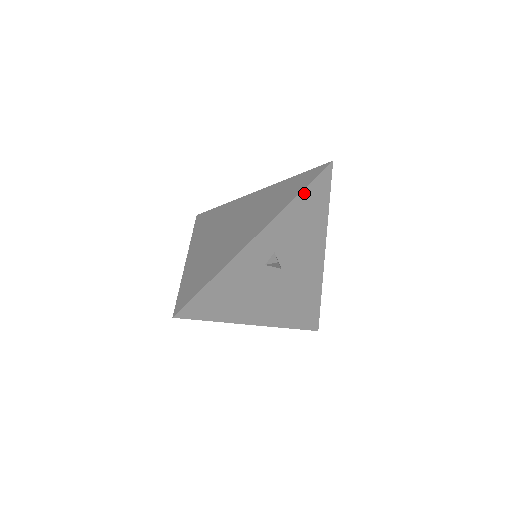
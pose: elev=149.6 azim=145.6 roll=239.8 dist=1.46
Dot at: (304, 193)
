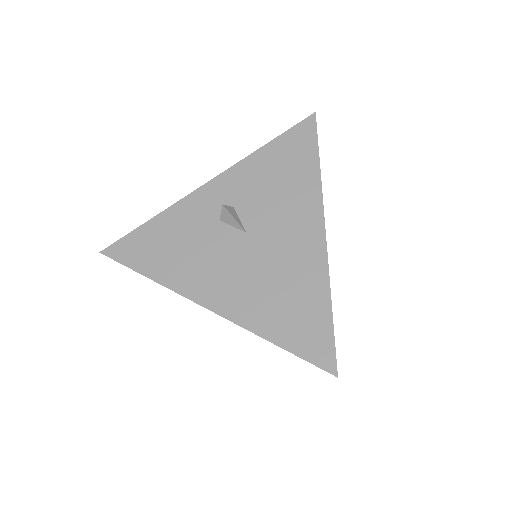
Dot at: (275, 144)
